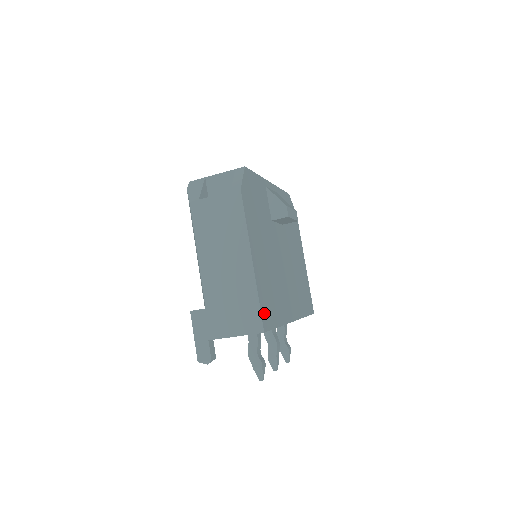
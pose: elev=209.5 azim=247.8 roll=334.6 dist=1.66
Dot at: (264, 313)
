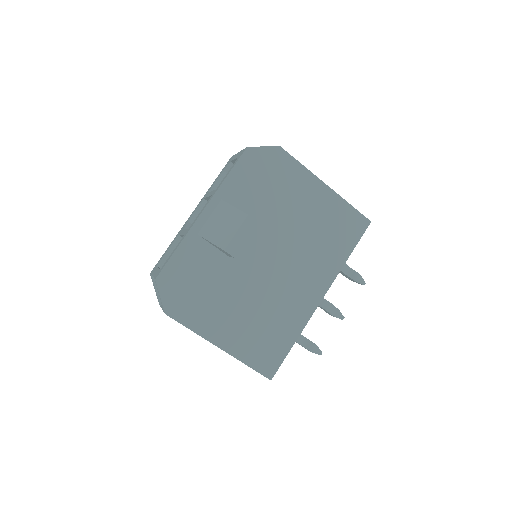
Dot at: (263, 366)
